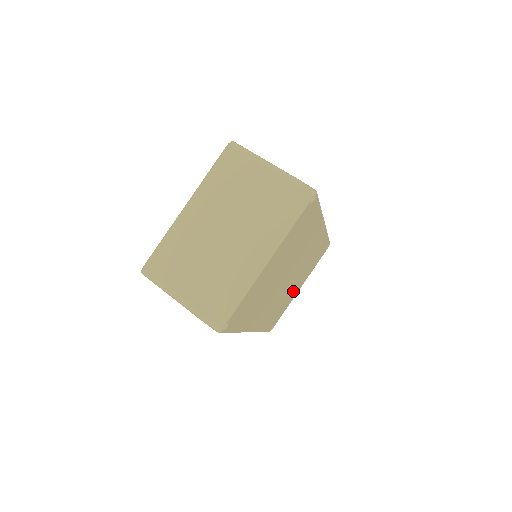
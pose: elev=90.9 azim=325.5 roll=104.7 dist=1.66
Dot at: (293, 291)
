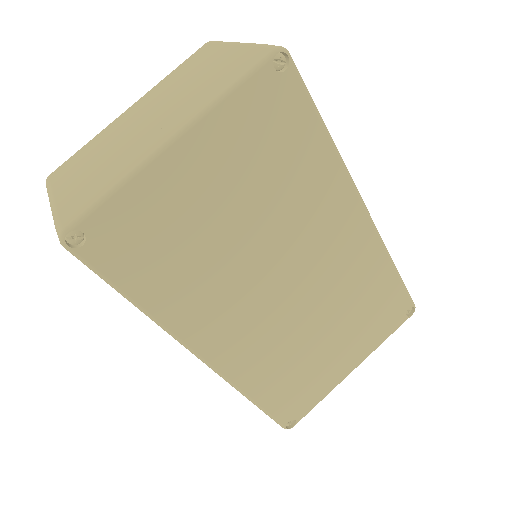
Dot at: (328, 356)
